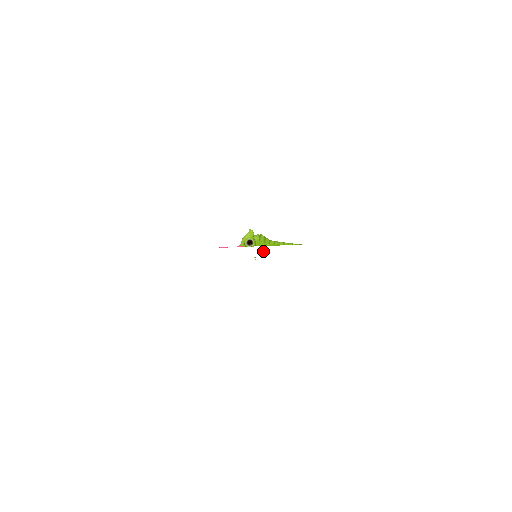
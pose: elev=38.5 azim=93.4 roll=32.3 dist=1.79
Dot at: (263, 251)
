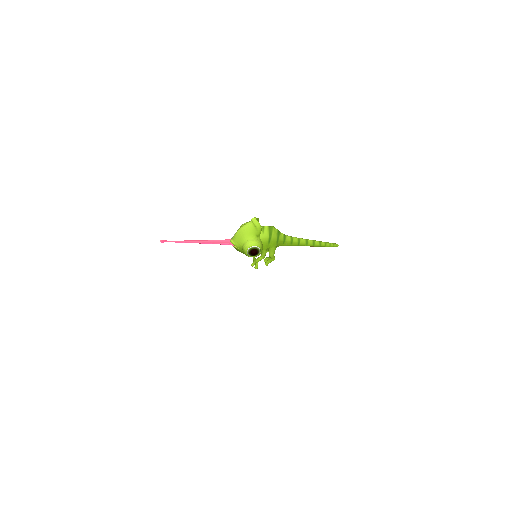
Dot at: occluded
